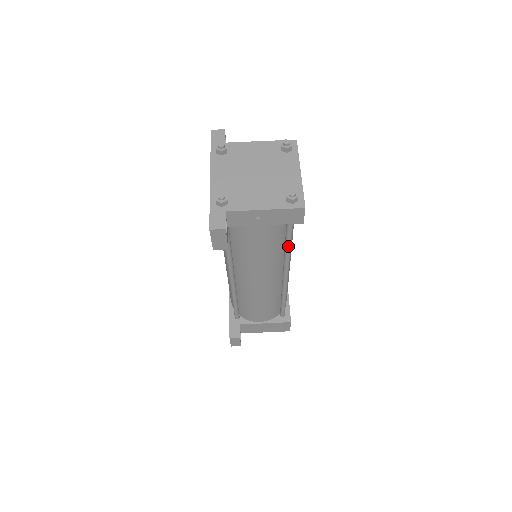
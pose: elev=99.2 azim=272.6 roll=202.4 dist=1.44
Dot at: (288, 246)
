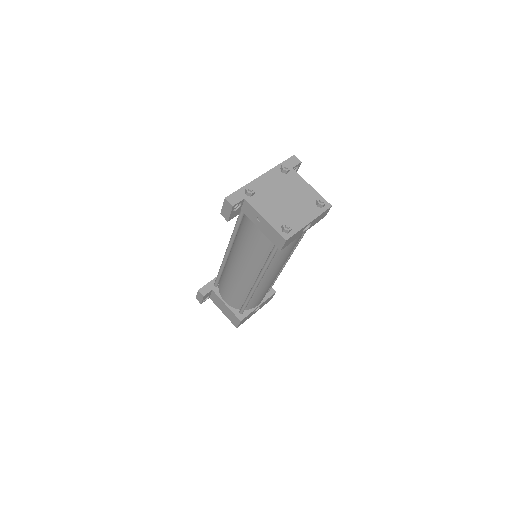
Dot at: (268, 261)
